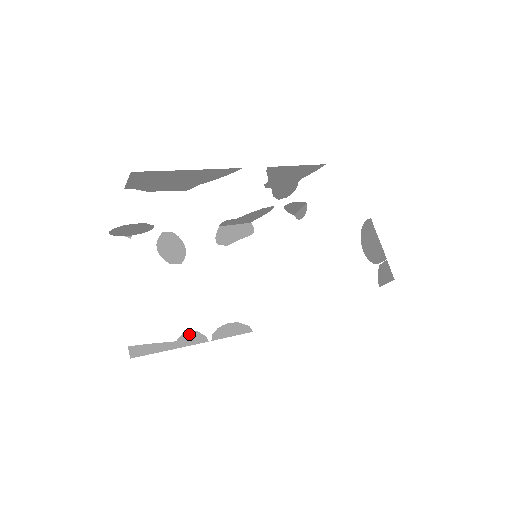
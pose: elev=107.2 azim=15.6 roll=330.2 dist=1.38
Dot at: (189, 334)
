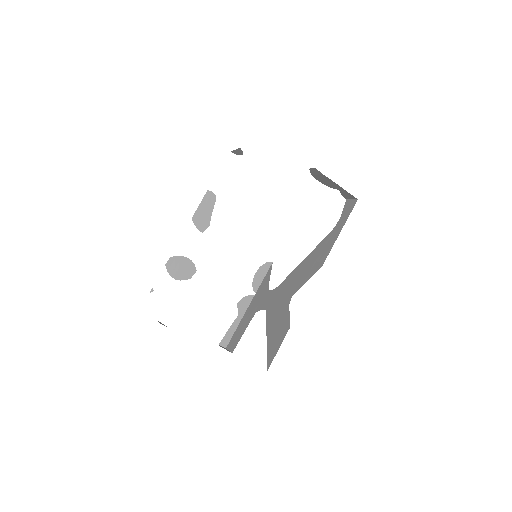
Dot at: (241, 304)
